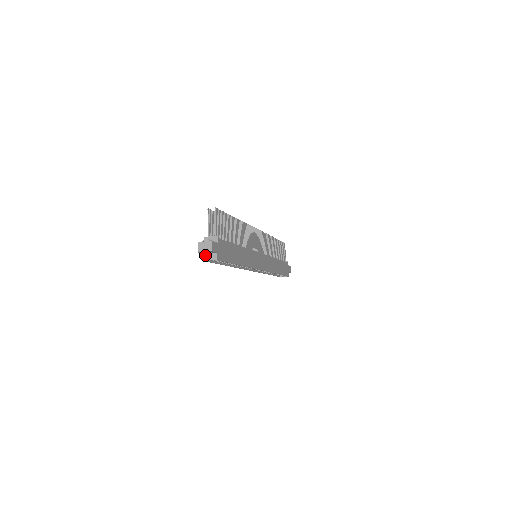
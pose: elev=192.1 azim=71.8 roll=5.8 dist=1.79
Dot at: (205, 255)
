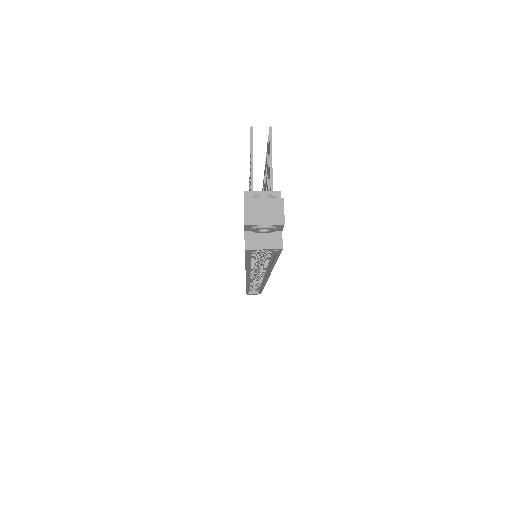
Dot at: (250, 235)
